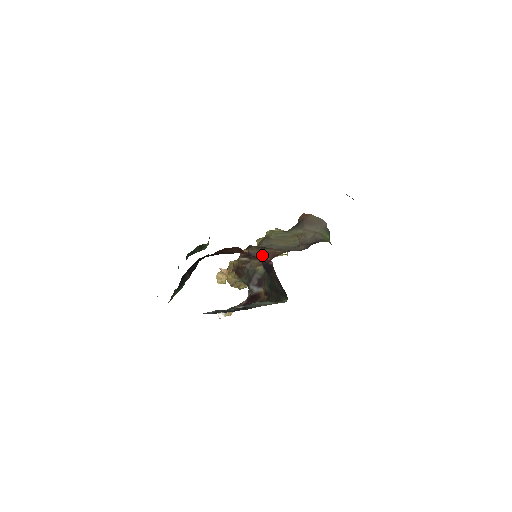
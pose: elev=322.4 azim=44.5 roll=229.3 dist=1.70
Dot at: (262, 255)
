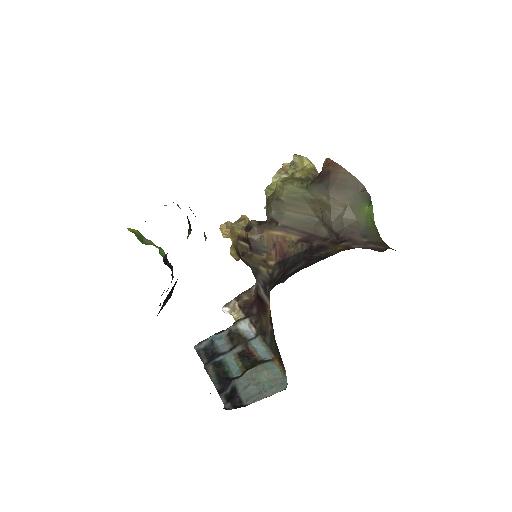
Dot at: (266, 248)
